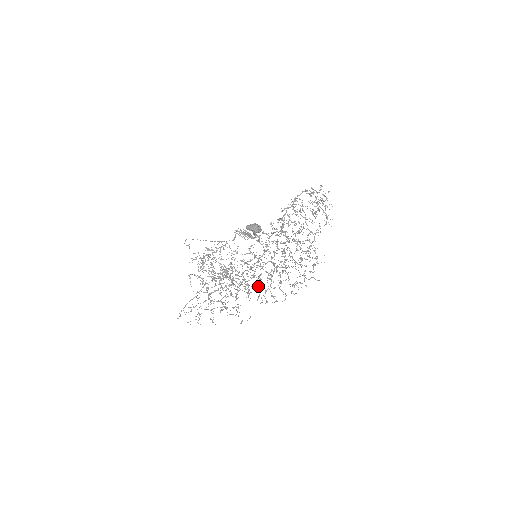
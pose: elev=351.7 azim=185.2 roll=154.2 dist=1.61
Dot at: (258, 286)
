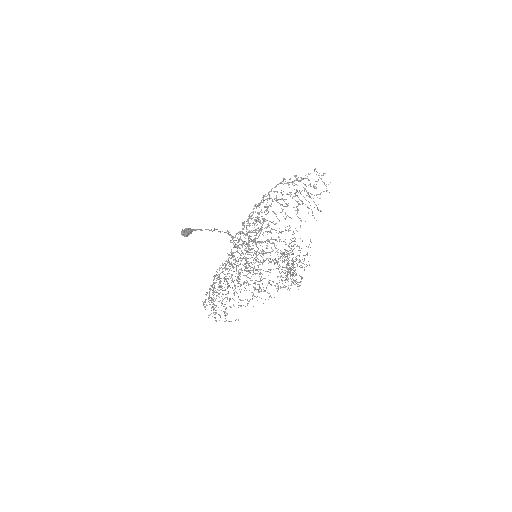
Dot at: occluded
